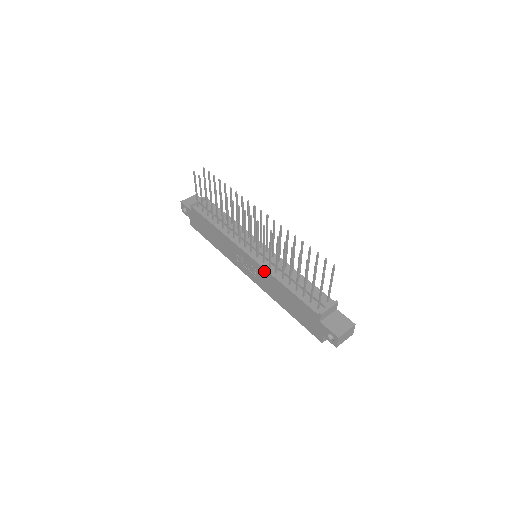
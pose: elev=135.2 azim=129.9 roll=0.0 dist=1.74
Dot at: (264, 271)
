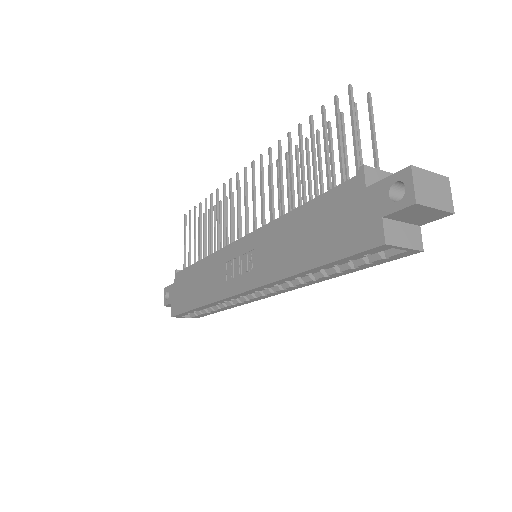
Dot at: (263, 232)
